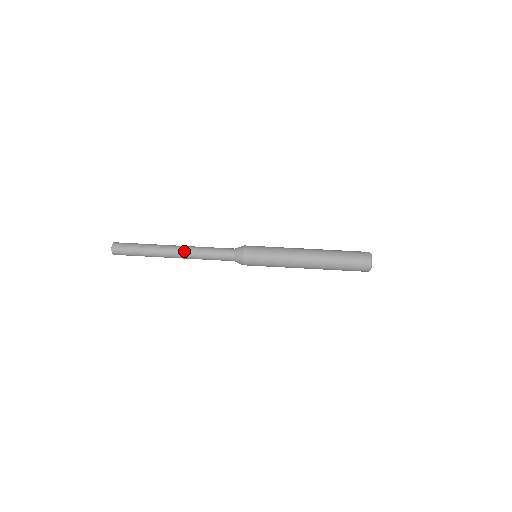
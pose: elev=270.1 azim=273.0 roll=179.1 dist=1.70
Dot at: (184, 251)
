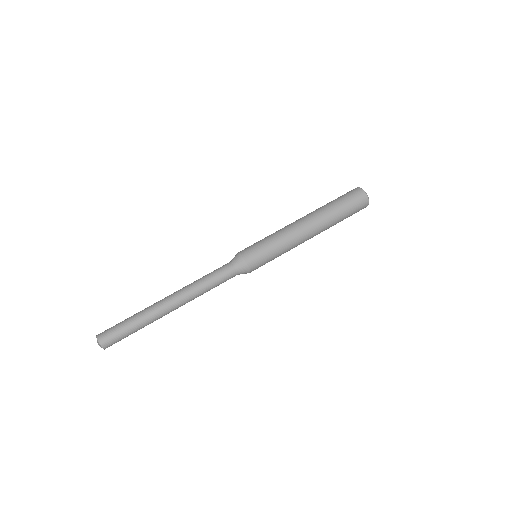
Dot at: (178, 291)
